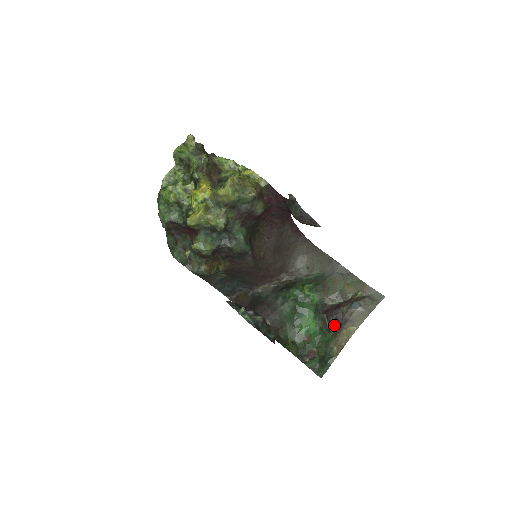
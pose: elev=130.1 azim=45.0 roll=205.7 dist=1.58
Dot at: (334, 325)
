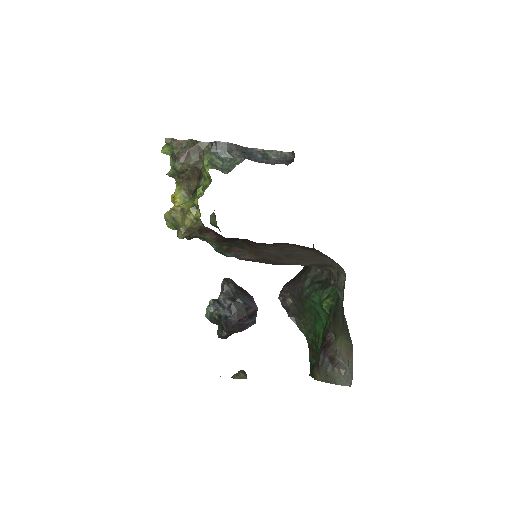
Dot at: occluded
